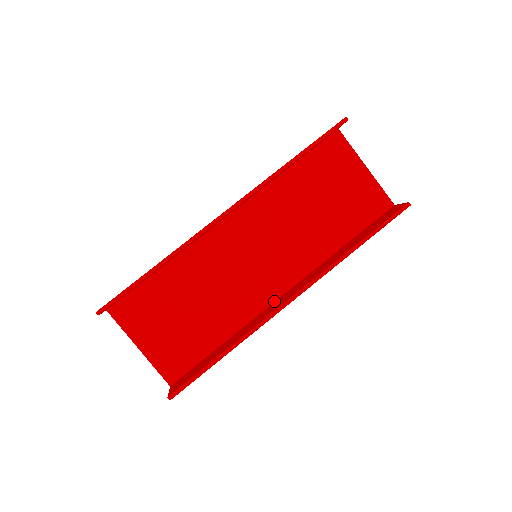
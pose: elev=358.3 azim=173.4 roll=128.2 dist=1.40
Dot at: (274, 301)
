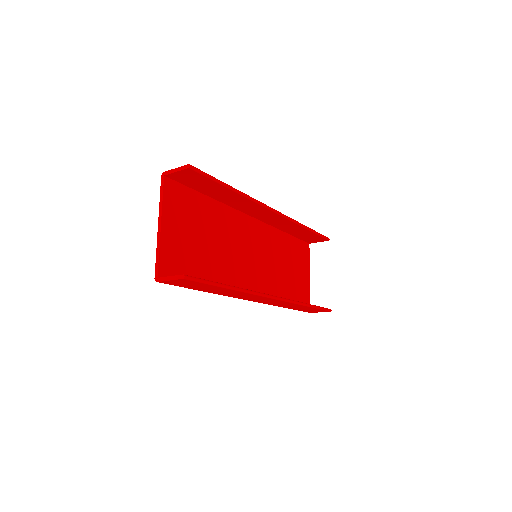
Dot at: occluded
